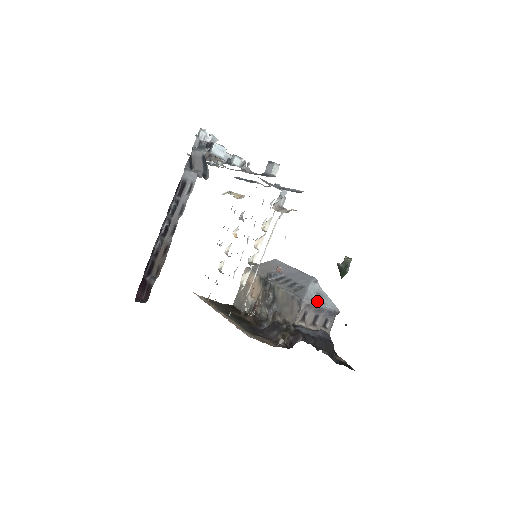
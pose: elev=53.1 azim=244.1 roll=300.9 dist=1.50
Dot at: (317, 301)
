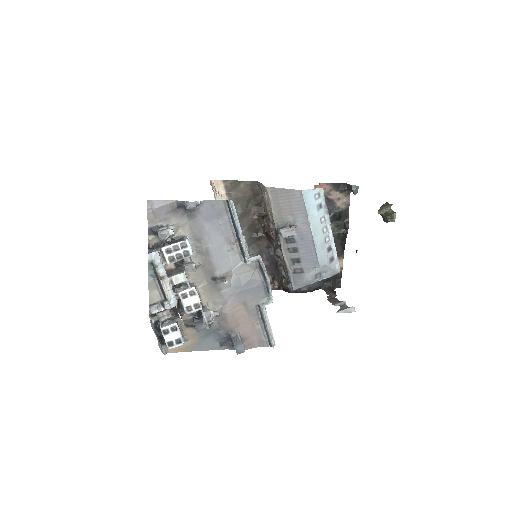
Dot at: (312, 281)
